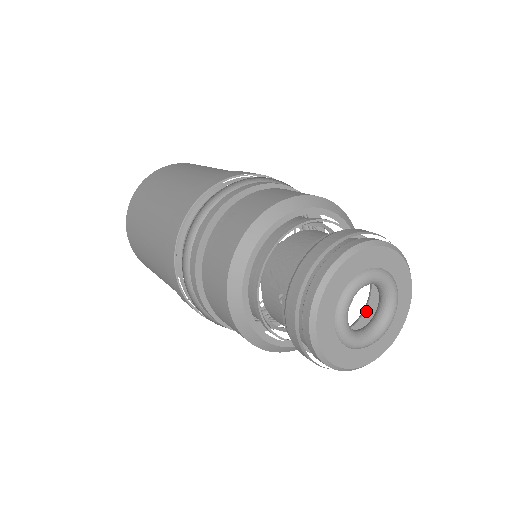
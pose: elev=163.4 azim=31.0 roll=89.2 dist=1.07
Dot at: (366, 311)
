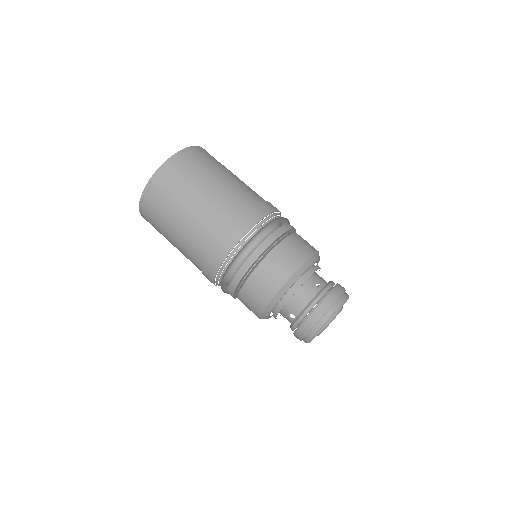
Dot at: occluded
